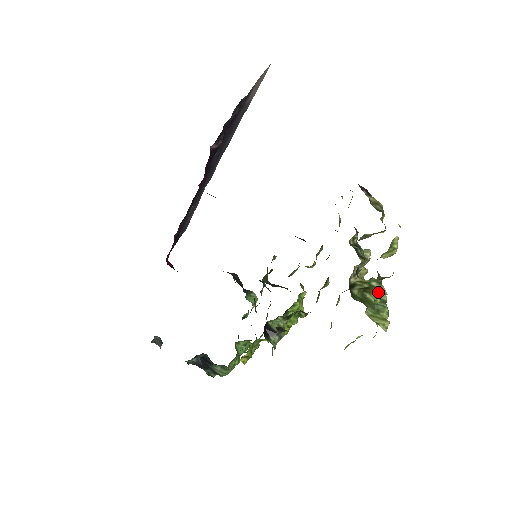
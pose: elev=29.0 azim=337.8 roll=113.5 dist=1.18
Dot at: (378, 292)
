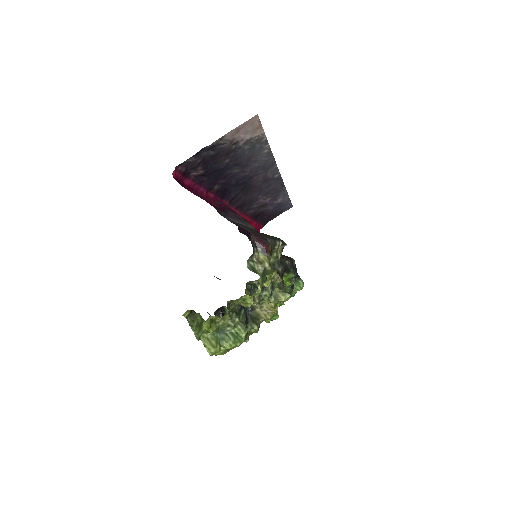
Dot at: (207, 325)
